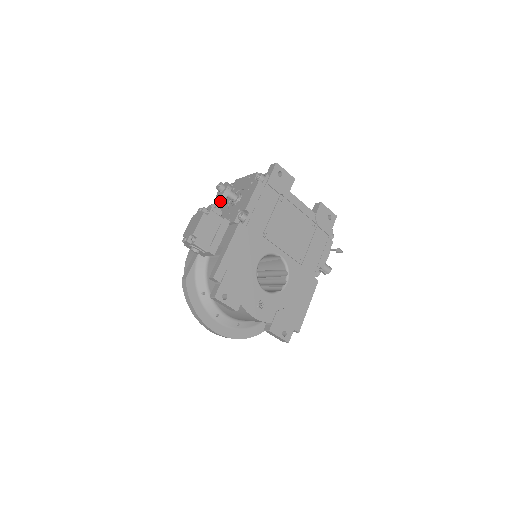
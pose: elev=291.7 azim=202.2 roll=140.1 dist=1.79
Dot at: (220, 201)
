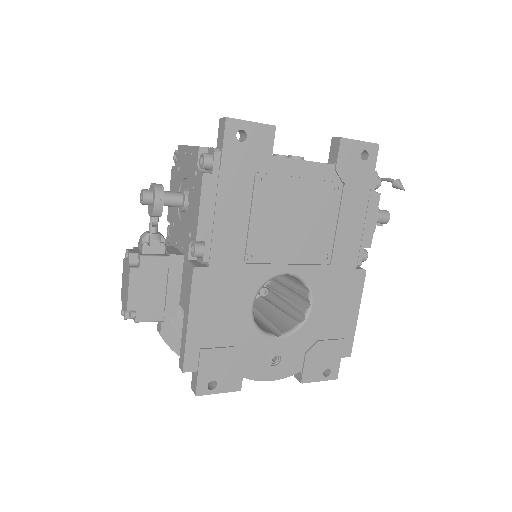
Dot at: (155, 224)
